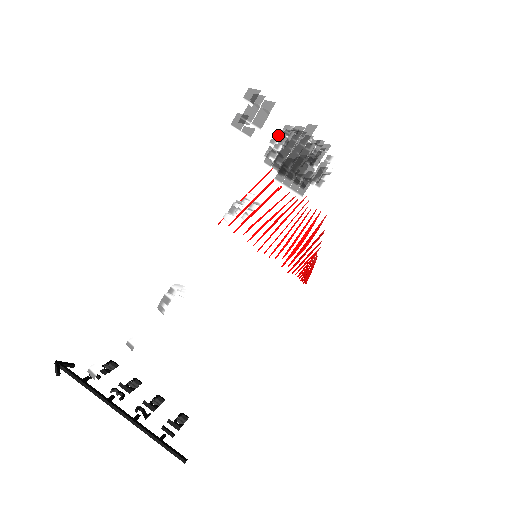
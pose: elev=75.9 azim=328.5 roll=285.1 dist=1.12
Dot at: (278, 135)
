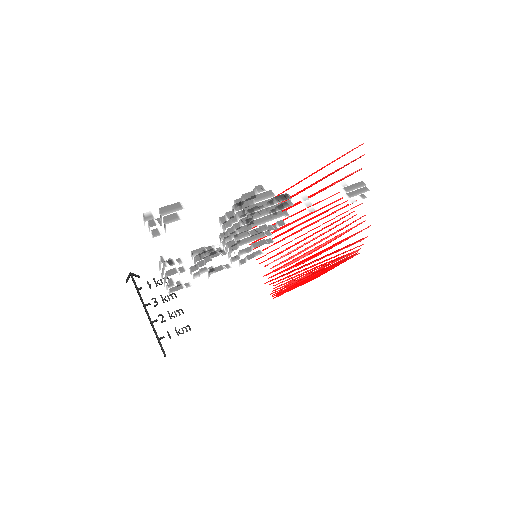
Dot at: (242, 197)
